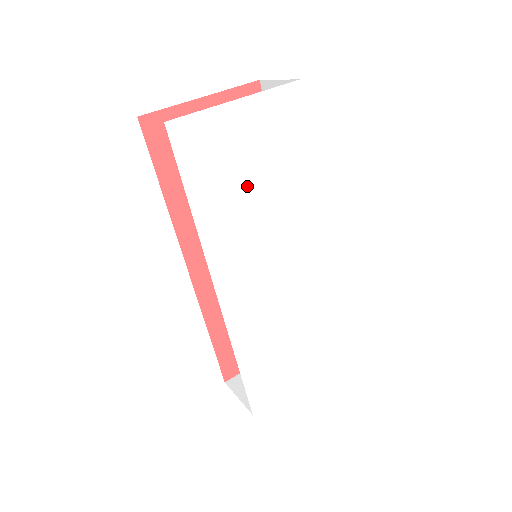
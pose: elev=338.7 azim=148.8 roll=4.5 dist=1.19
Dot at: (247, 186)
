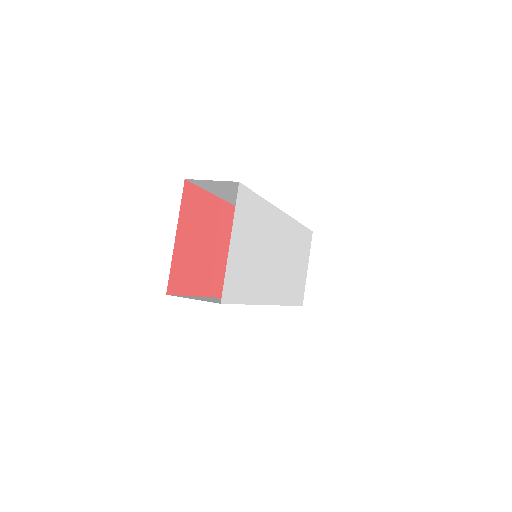
Dot at: (254, 258)
